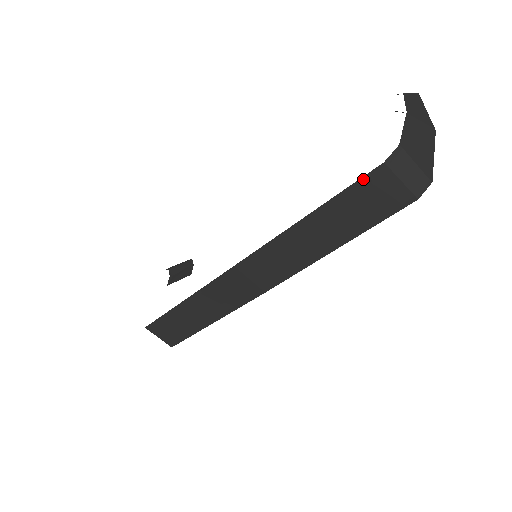
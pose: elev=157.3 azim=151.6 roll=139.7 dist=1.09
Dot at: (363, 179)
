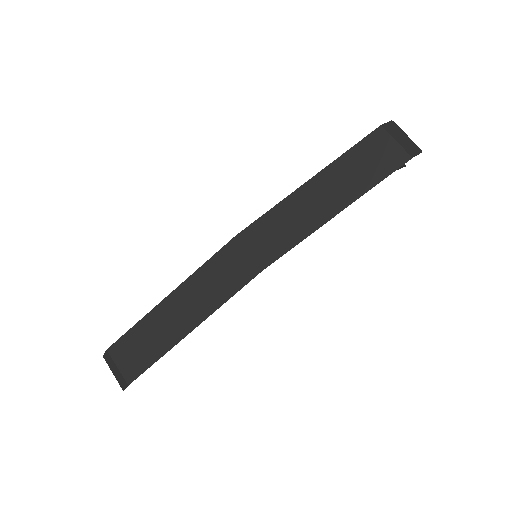
Dot at: (364, 140)
